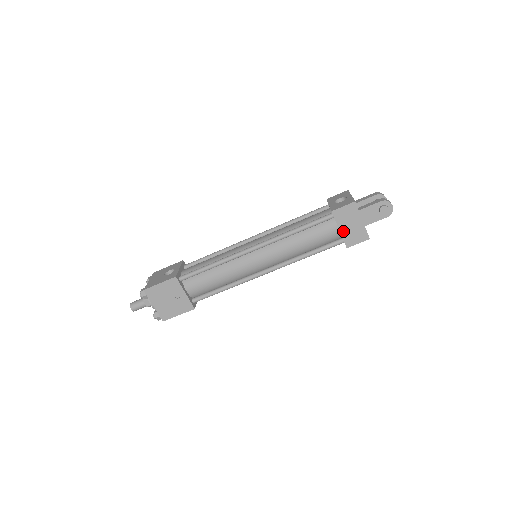
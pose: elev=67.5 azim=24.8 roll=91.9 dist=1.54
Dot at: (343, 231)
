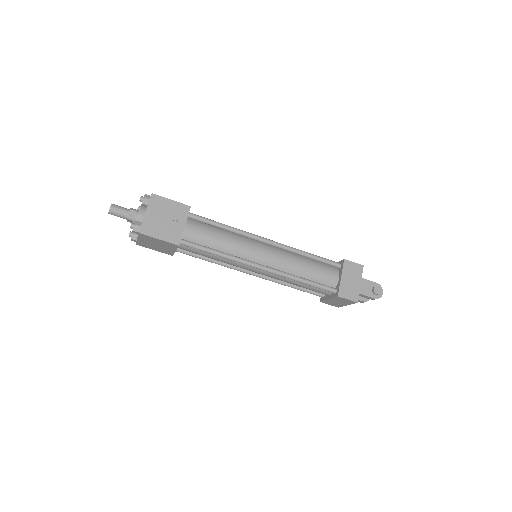
Dot at: (343, 280)
